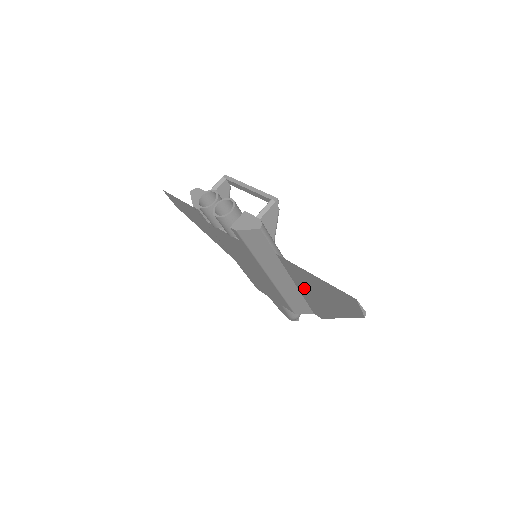
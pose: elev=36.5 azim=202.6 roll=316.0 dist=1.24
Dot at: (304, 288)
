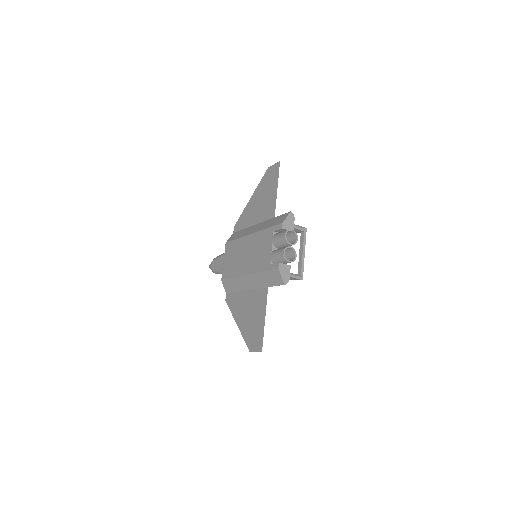
Dot at: (248, 299)
